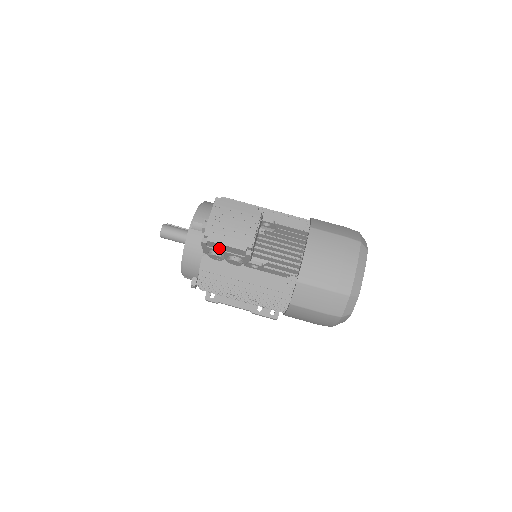
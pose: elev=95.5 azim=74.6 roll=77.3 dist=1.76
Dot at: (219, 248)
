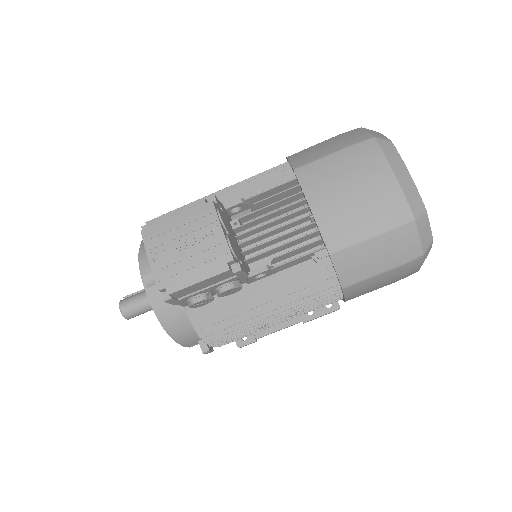
Dot at: (194, 290)
